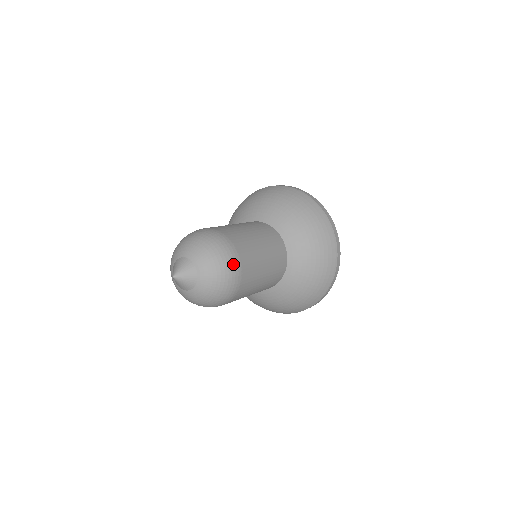
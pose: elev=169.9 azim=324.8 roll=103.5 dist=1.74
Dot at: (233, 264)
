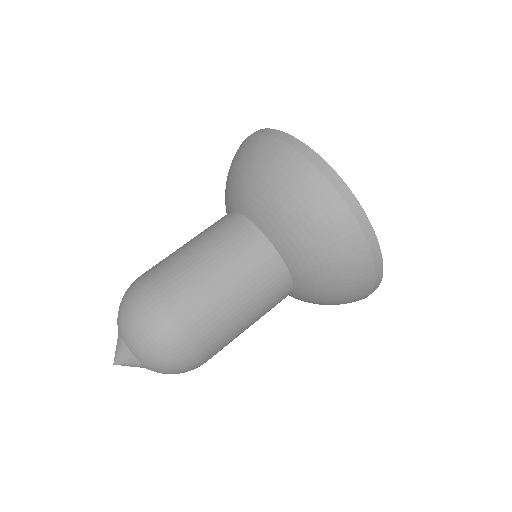
Dot at: (190, 364)
